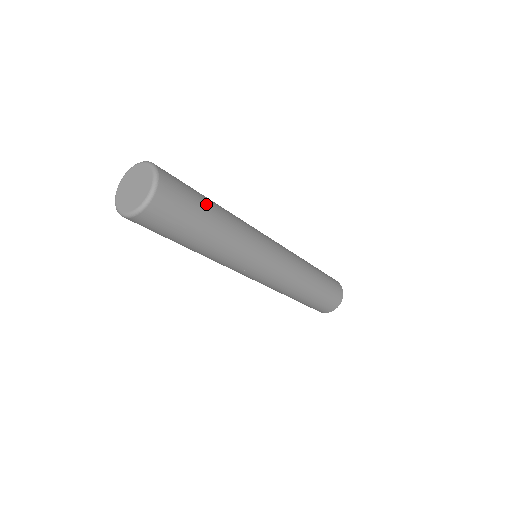
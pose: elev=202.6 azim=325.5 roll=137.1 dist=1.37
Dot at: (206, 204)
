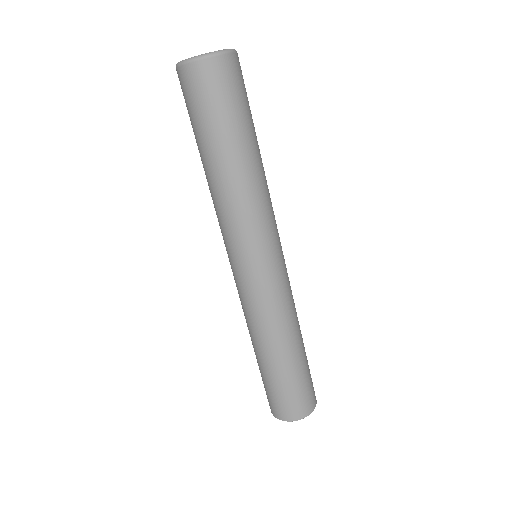
Dot at: occluded
